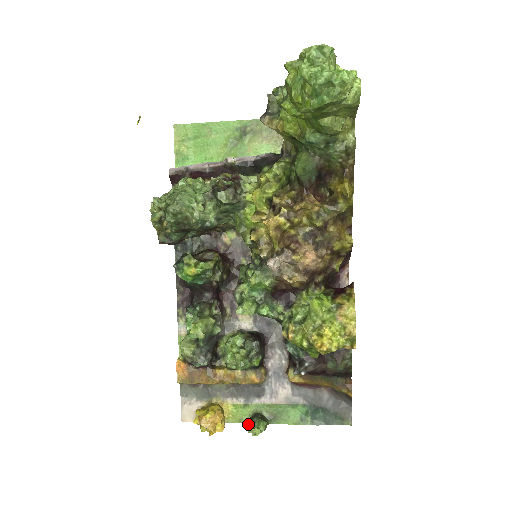
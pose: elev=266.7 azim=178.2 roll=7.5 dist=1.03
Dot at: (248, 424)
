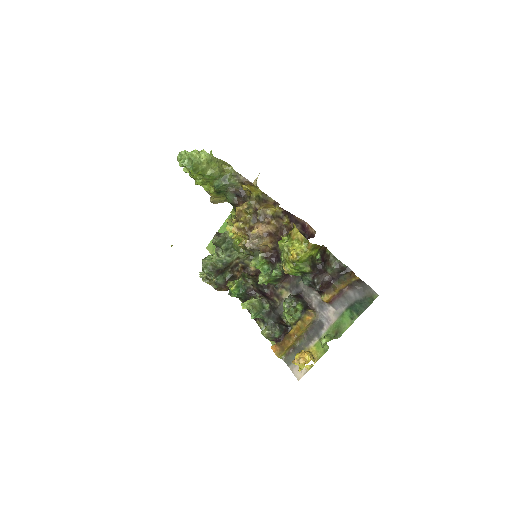
Dot at: (321, 344)
